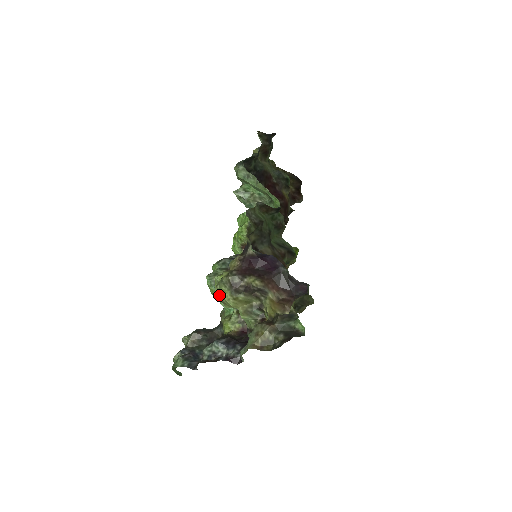
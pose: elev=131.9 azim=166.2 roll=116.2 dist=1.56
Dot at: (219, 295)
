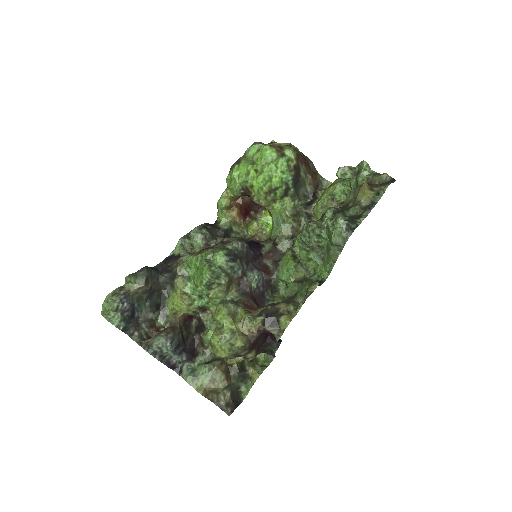
Dot at: (216, 346)
